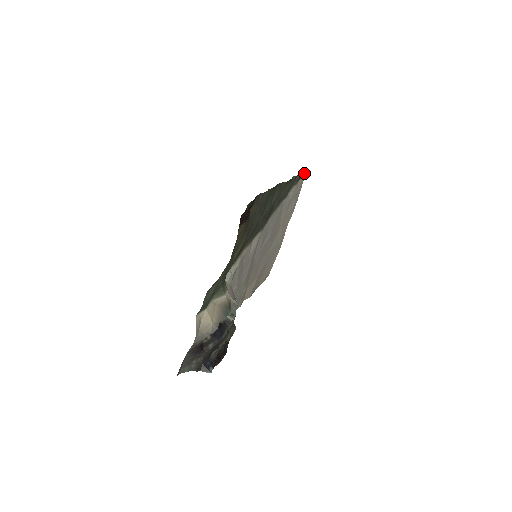
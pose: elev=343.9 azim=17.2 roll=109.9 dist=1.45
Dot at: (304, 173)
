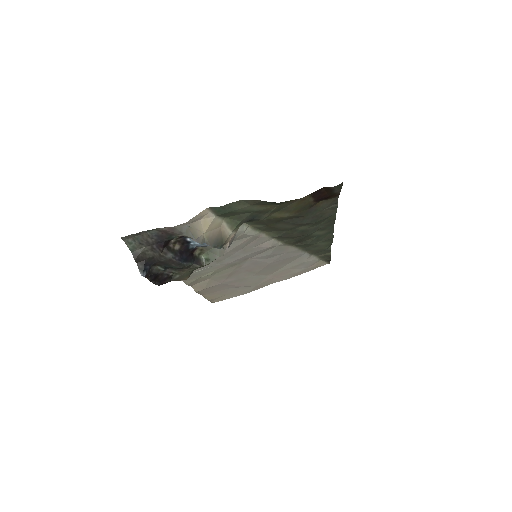
Dot at: occluded
